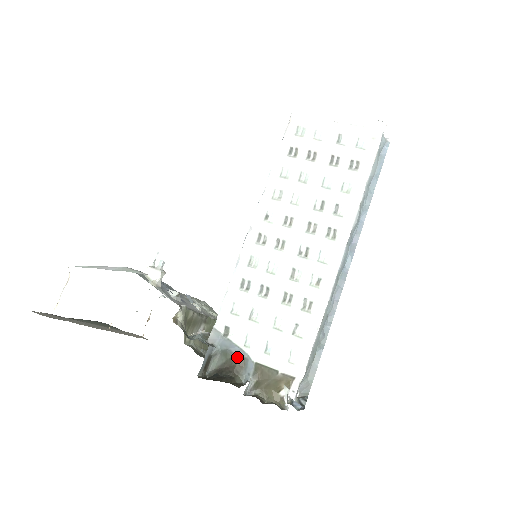
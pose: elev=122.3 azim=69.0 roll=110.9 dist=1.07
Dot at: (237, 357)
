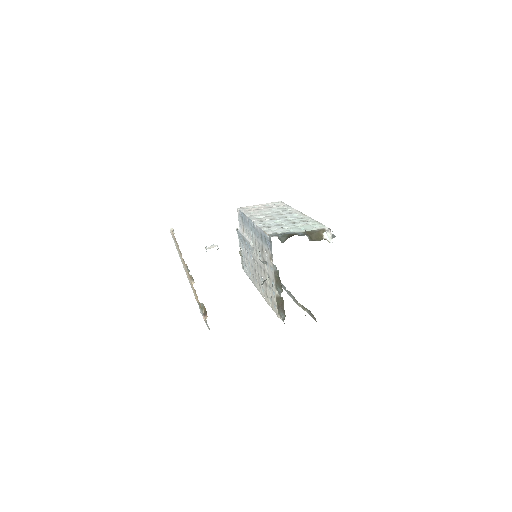
Dot at: (291, 234)
